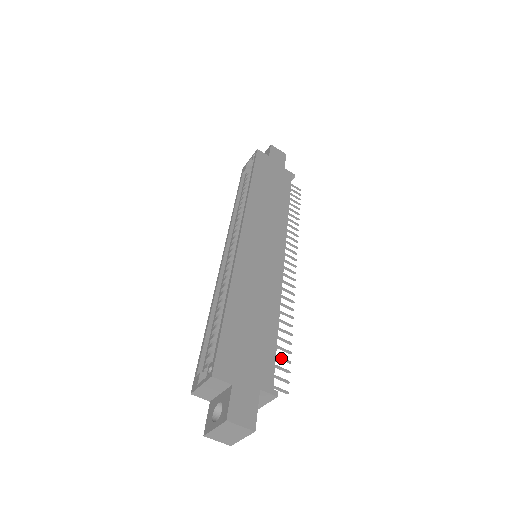
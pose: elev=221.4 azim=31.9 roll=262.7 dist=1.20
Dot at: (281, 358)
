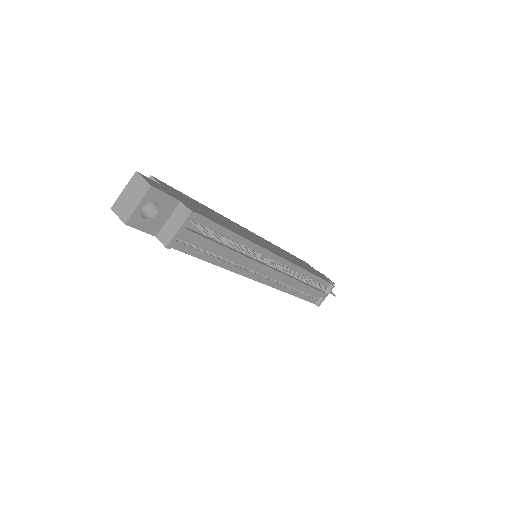
Dot at: (220, 237)
